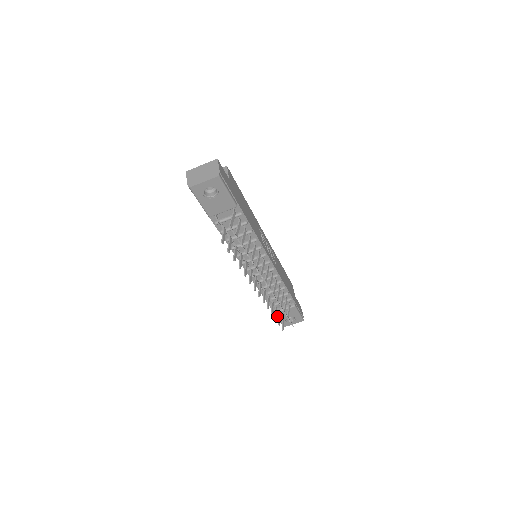
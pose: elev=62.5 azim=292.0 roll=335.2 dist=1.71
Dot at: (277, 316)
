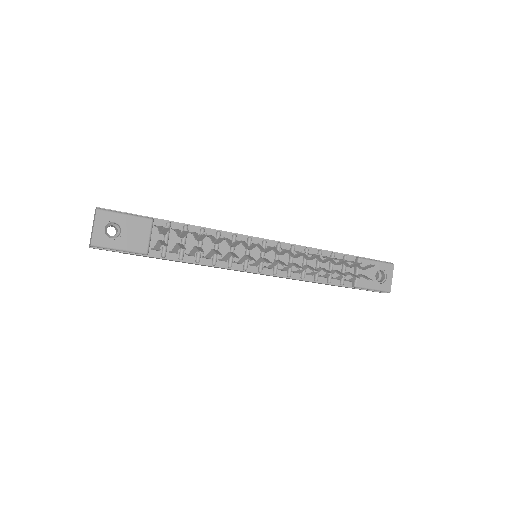
Dot at: (364, 287)
